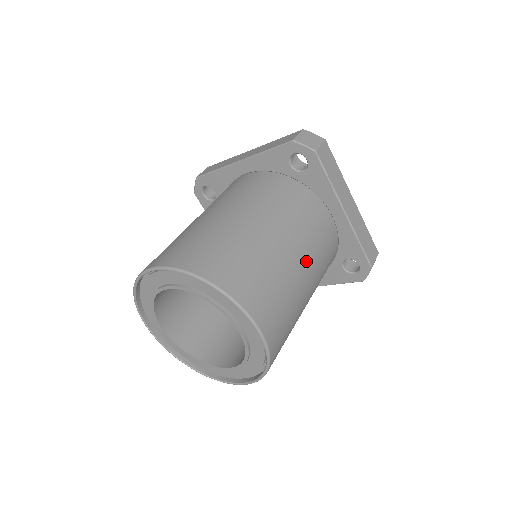
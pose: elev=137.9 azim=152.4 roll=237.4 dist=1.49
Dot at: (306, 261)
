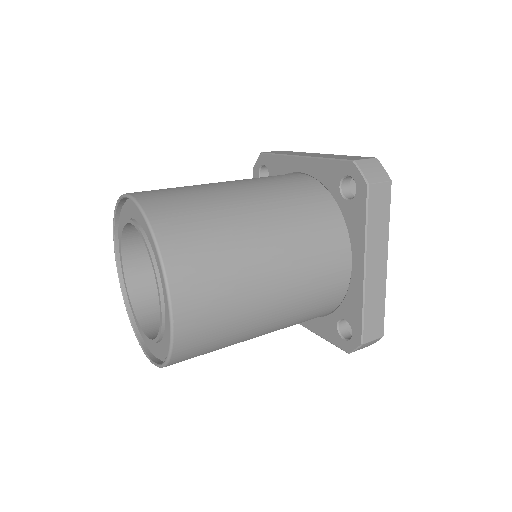
Dot at: (283, 287)
